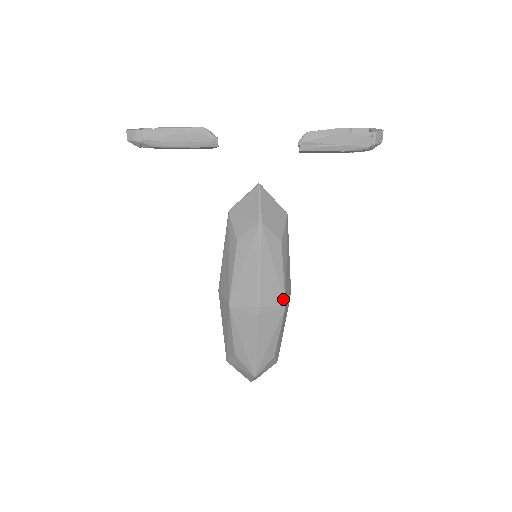
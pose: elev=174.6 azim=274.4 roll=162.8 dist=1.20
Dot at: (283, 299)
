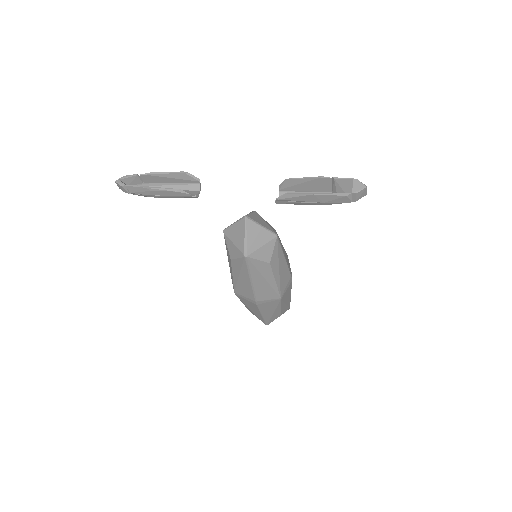
Dot at: (278, 295)
